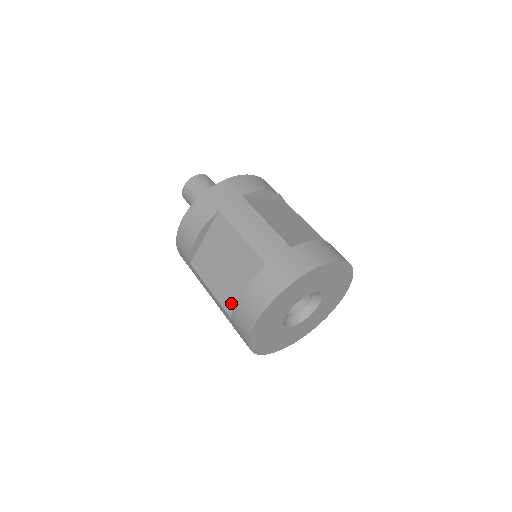
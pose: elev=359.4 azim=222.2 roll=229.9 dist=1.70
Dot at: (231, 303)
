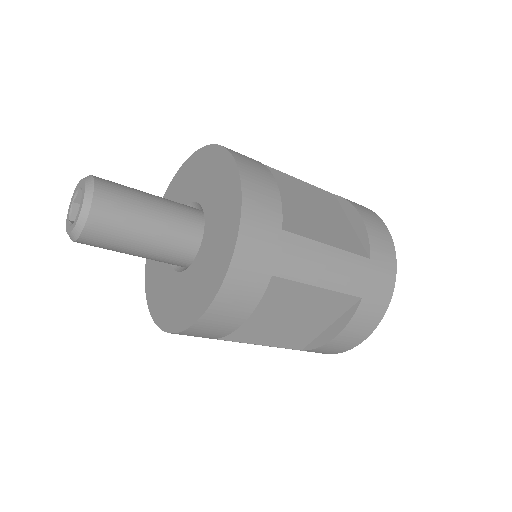
Dot at: (301, 342)
